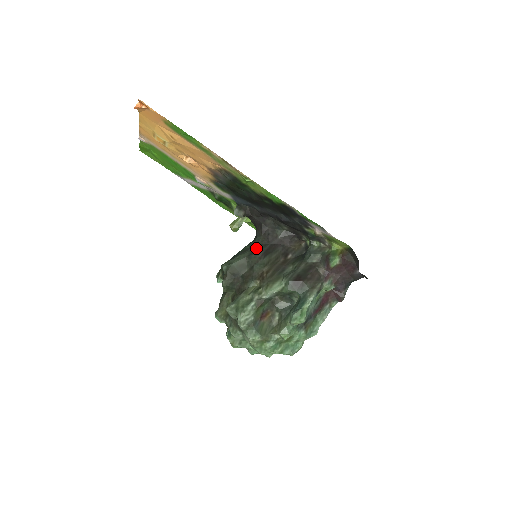
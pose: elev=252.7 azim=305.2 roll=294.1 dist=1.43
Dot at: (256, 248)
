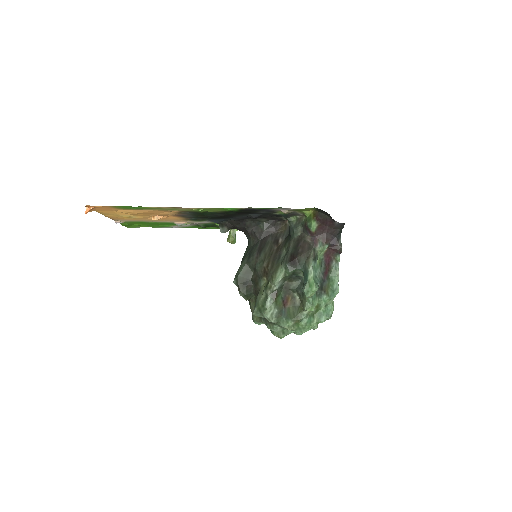
Dot at: (251, 251)
